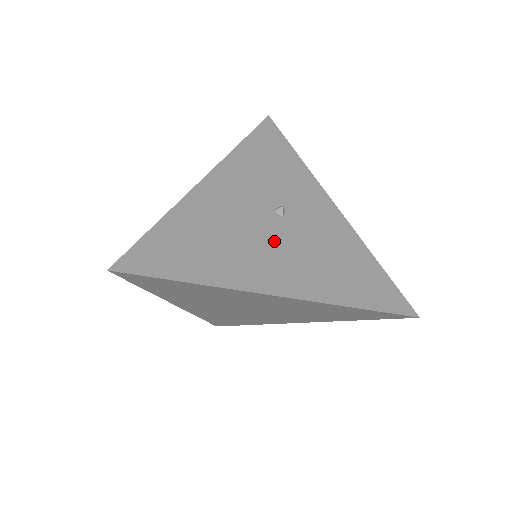
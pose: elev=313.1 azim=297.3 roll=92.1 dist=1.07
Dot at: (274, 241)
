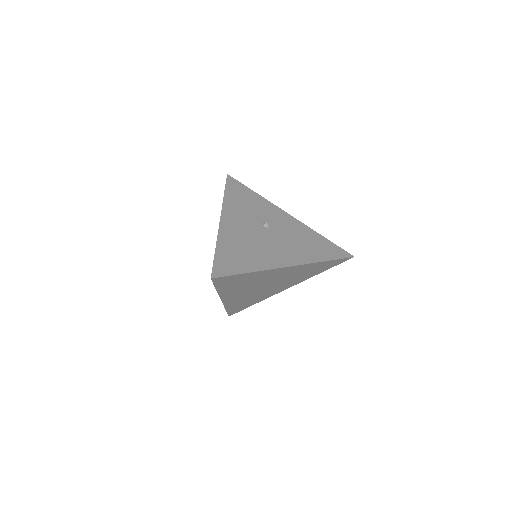
Dot at: (272, 241)
